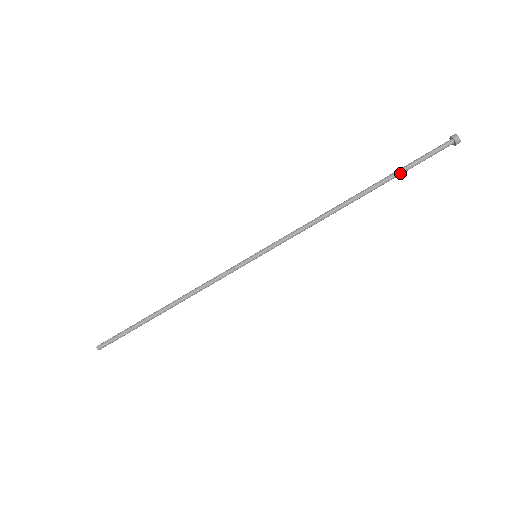
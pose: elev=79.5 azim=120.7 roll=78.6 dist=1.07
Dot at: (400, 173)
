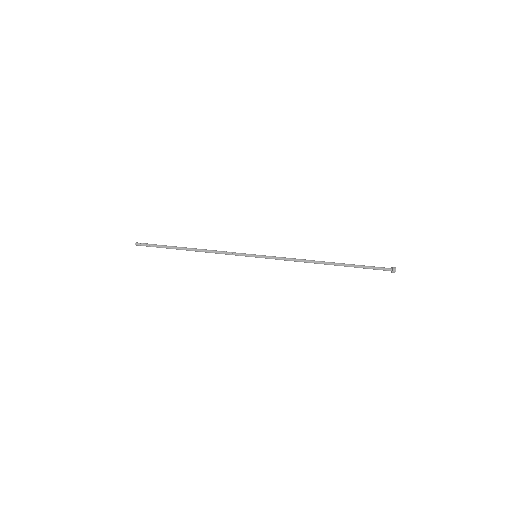
Dot at: (356, 267)
